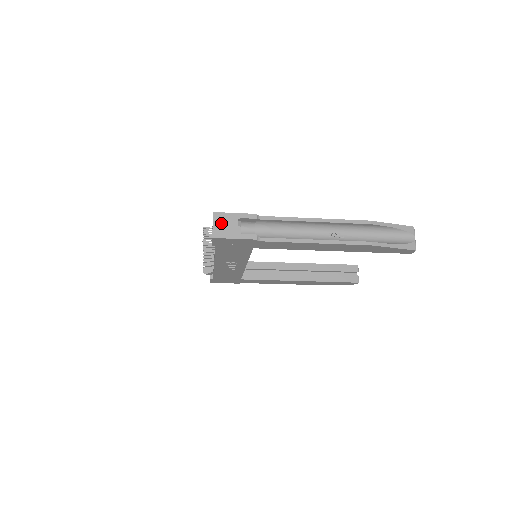
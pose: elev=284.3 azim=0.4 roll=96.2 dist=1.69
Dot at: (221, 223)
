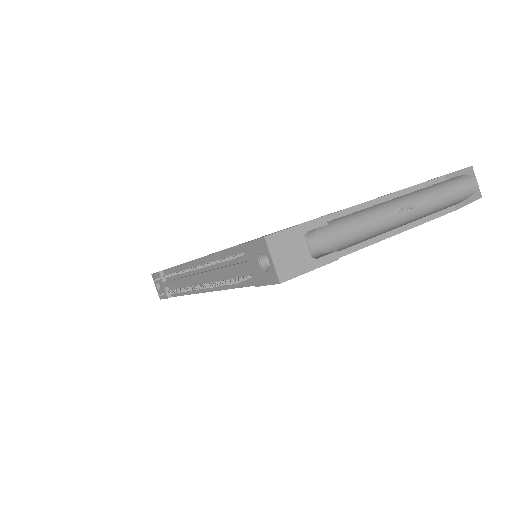
Dot at: (283, 252)
